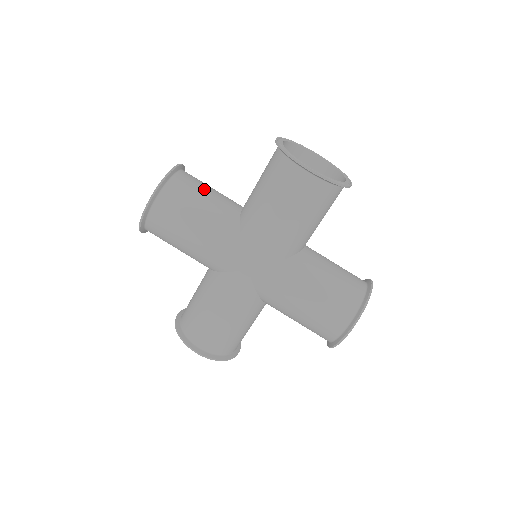
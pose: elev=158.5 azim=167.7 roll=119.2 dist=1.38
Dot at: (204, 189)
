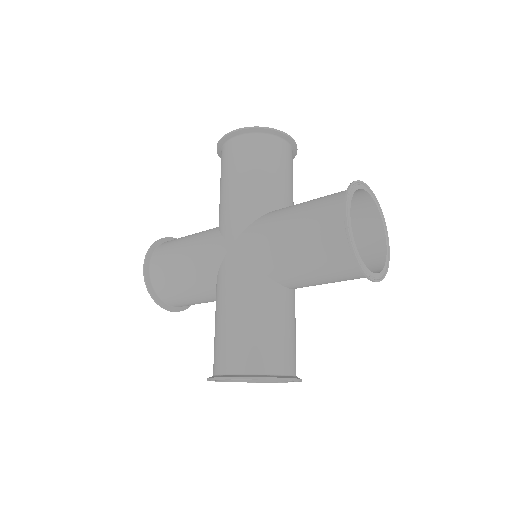
Dot at: occluded
